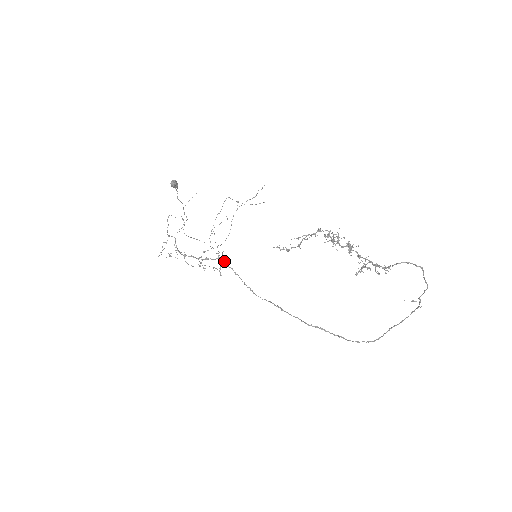
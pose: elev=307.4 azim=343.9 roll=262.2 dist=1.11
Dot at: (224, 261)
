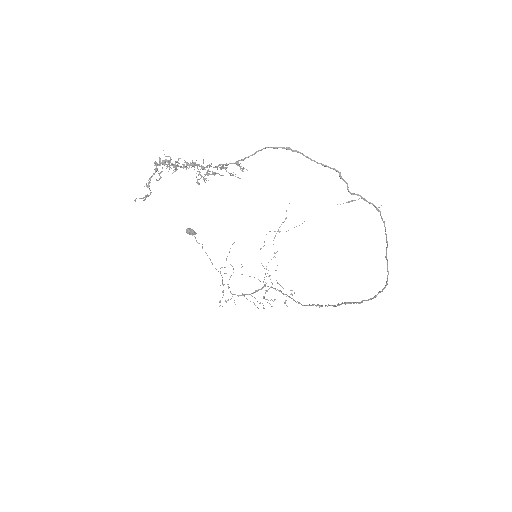
Dot at: occluded
